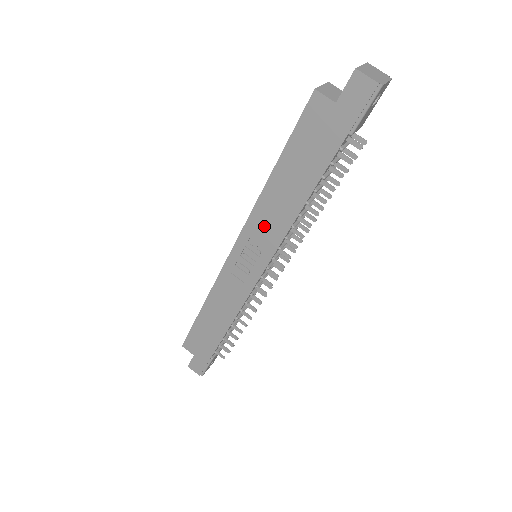
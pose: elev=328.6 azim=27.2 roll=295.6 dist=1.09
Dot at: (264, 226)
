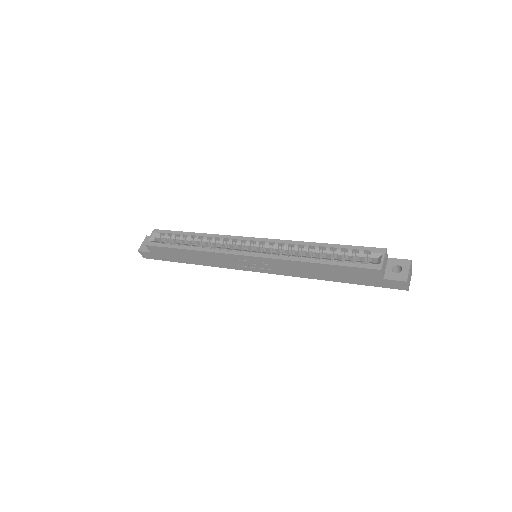
Dot at: (283, 267)
